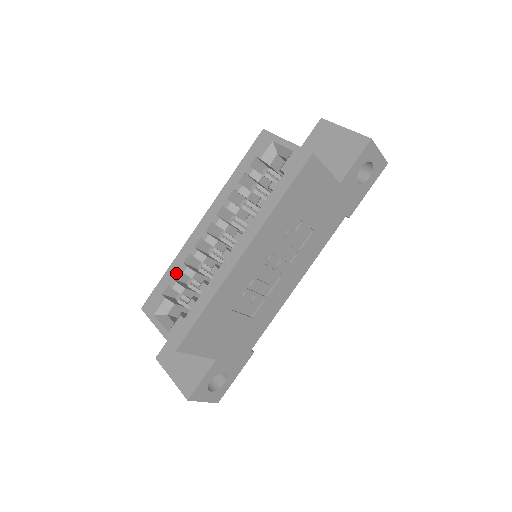
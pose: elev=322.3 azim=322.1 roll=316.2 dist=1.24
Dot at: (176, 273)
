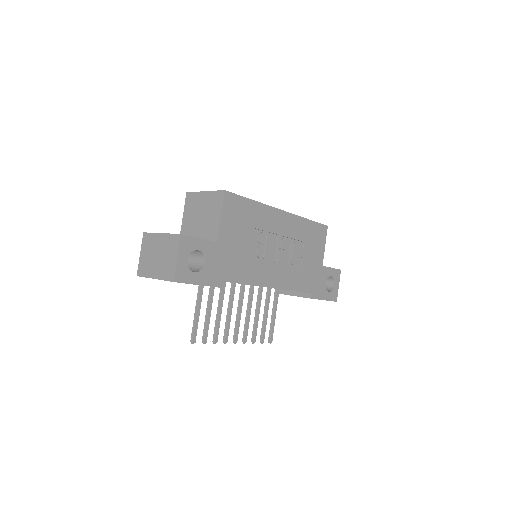
Dot at: occluded
